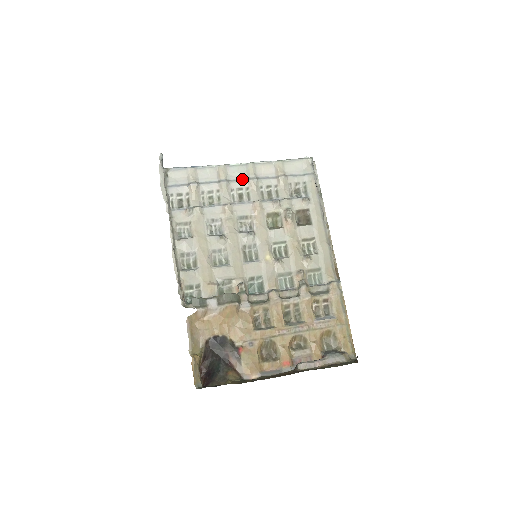
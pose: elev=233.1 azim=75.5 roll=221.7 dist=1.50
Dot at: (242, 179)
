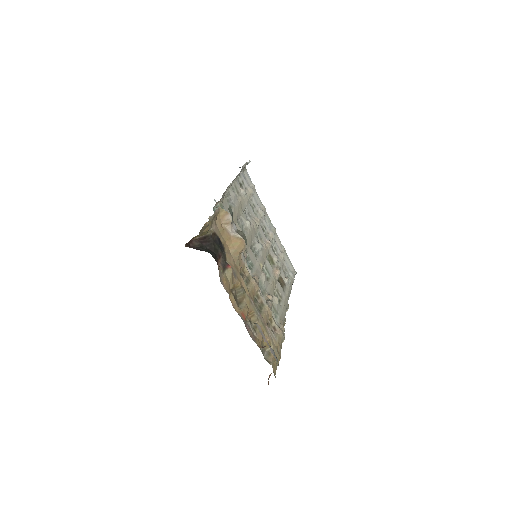
Dot at: (268, 227)
